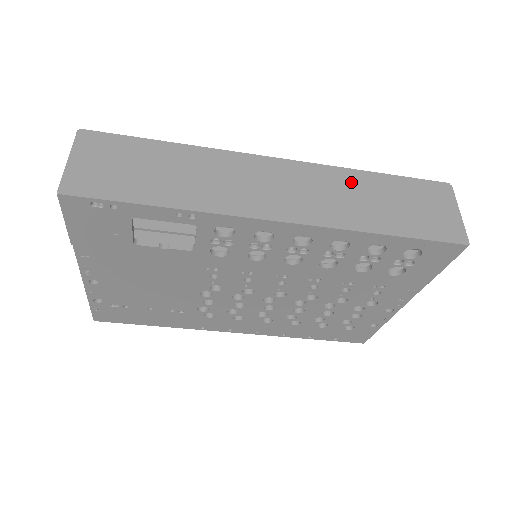
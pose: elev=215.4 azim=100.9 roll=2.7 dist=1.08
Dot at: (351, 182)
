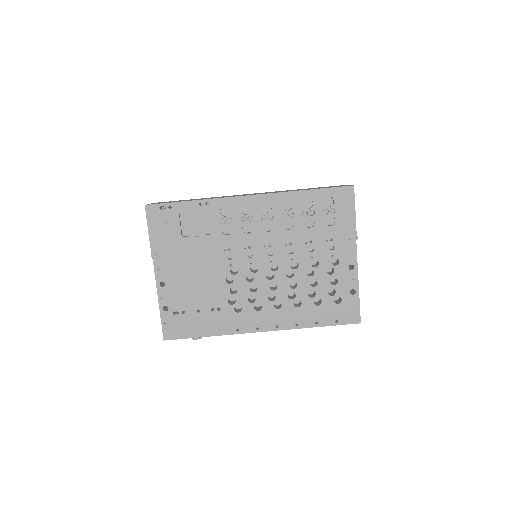
Dot at: (288, 190)
